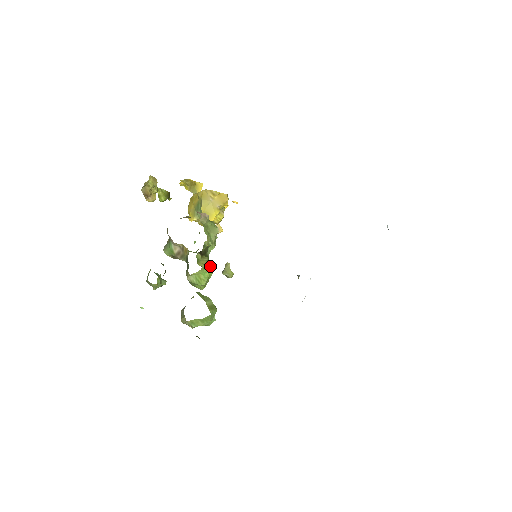
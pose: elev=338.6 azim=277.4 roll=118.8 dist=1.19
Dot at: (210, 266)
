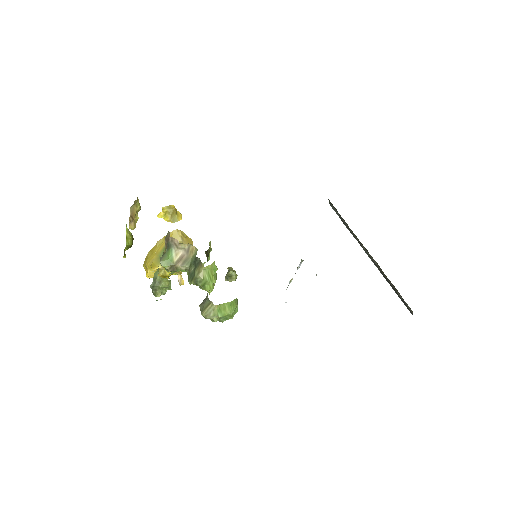
Dot at: occluded
